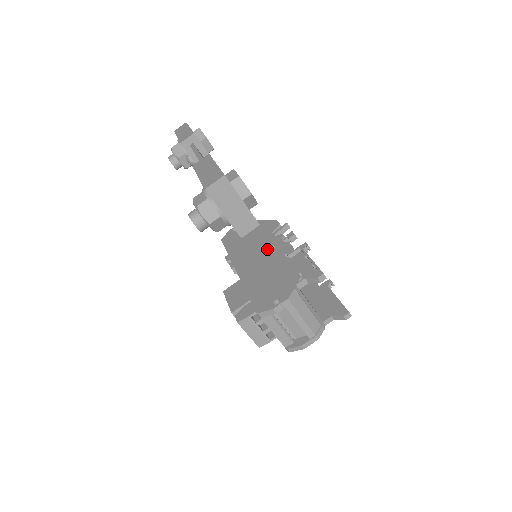
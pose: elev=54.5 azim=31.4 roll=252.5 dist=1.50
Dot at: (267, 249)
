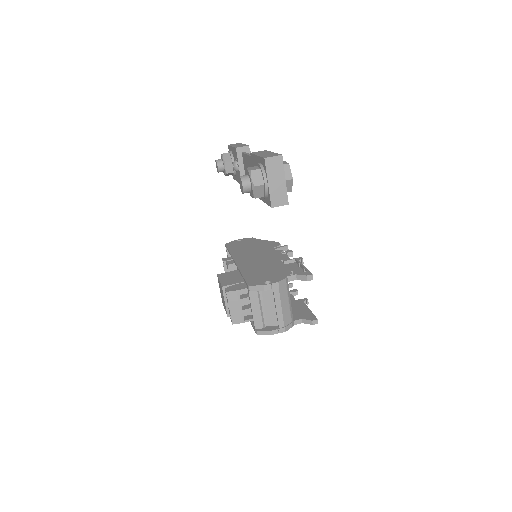
Dot at: (266, 255)
